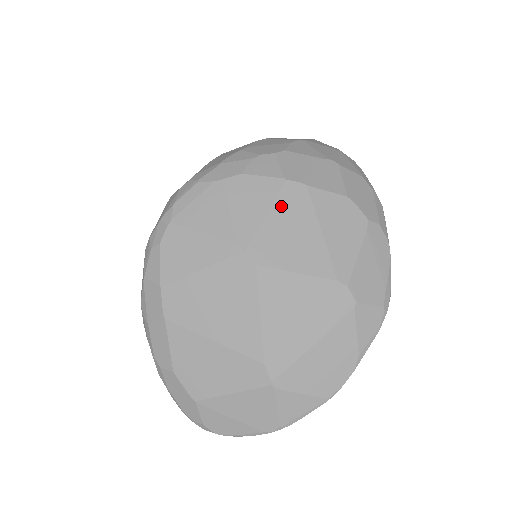
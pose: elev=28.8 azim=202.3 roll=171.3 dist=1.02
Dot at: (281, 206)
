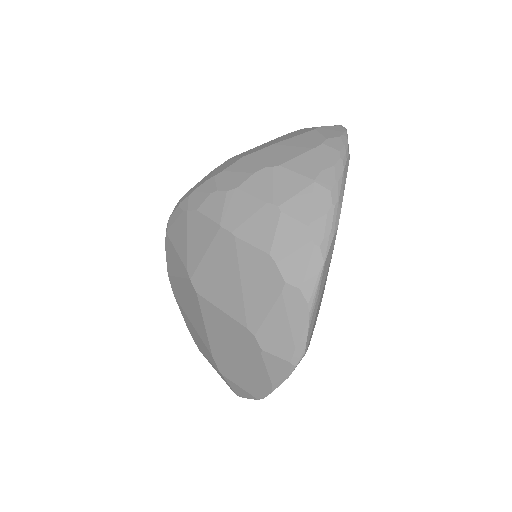
Dot at: (215, 250)
